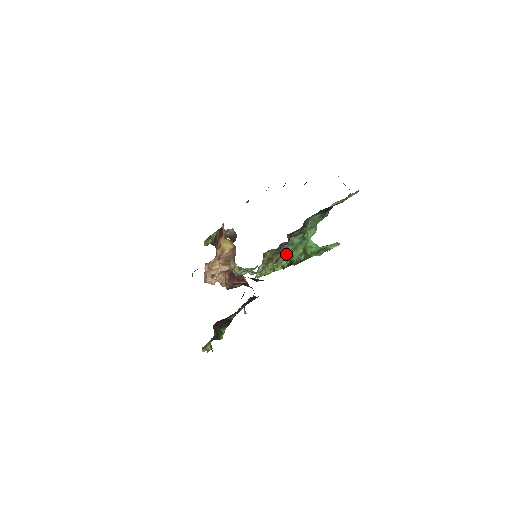
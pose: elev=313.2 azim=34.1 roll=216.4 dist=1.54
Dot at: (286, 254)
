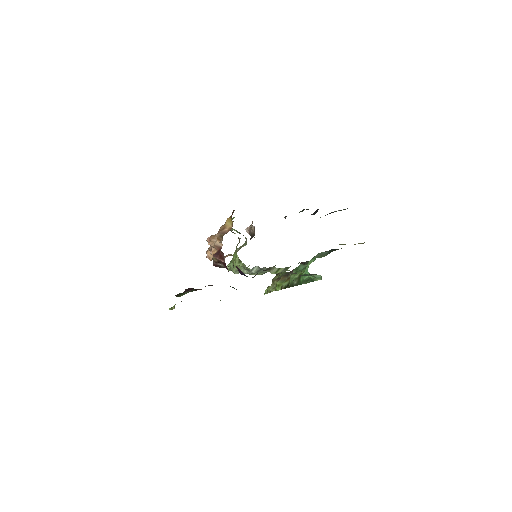
Dot at: (281, 269)
